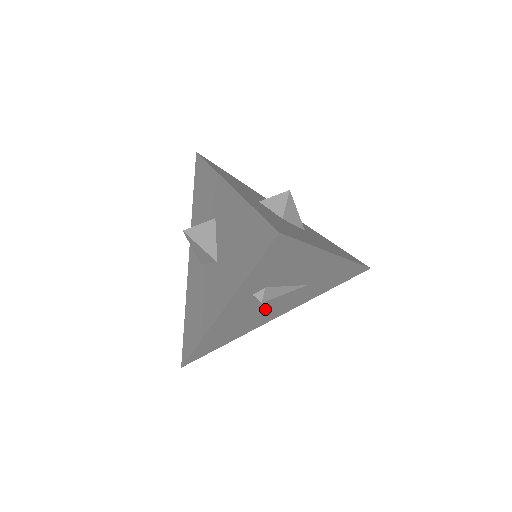
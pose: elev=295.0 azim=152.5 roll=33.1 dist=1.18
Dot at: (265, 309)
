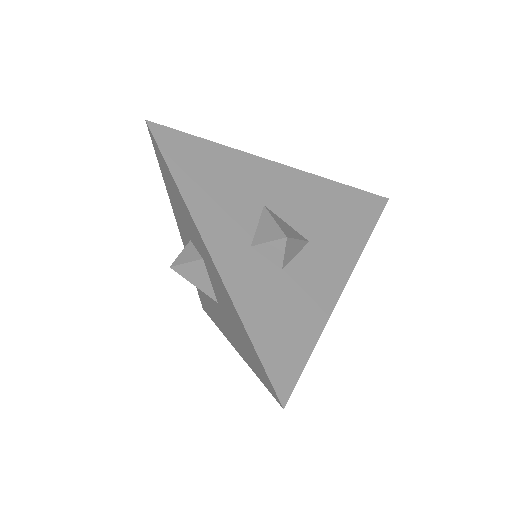
Dot at: occluded
